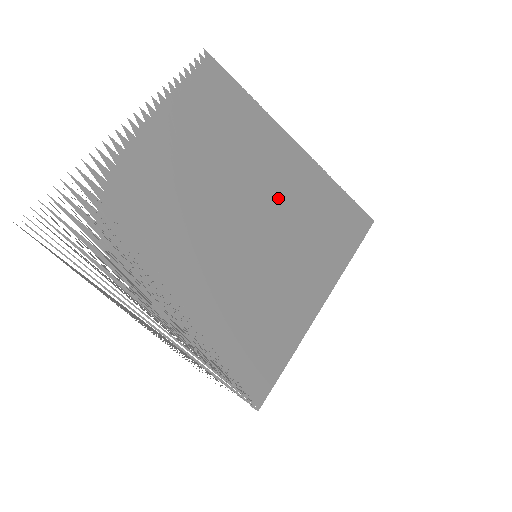
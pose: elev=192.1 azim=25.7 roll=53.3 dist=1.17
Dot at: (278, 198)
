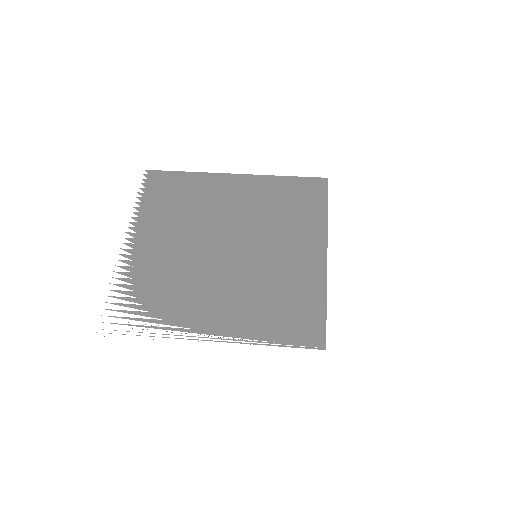
Dot at: (247, 213)
